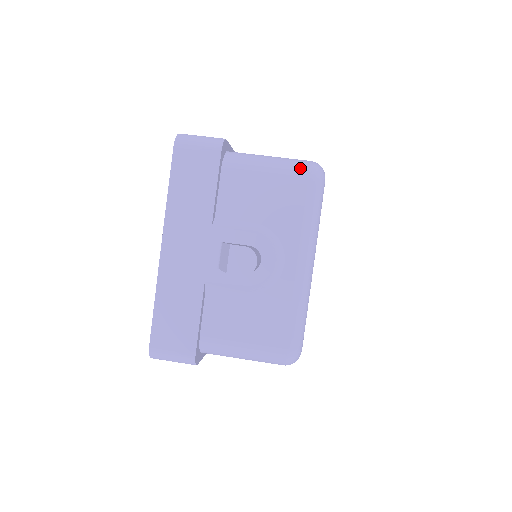
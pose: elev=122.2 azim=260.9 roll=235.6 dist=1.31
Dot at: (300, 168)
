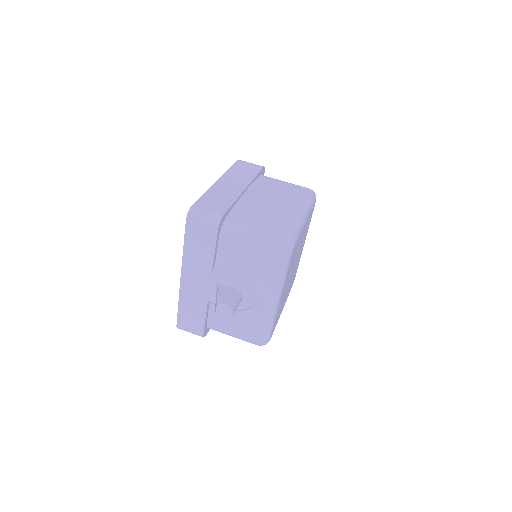
Dot at: (273, 245)
